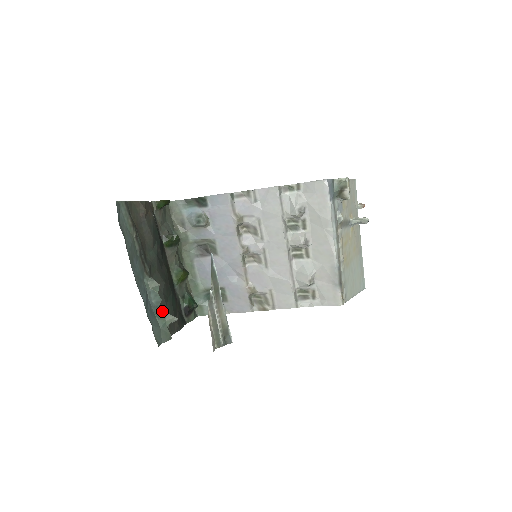
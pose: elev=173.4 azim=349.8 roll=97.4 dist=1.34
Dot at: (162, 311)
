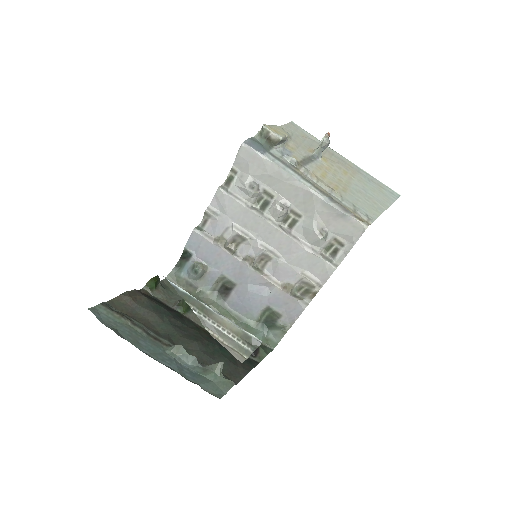
Dot at: (205, 366)
